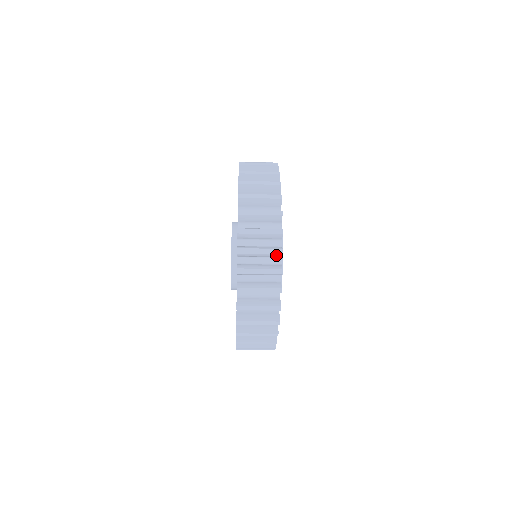
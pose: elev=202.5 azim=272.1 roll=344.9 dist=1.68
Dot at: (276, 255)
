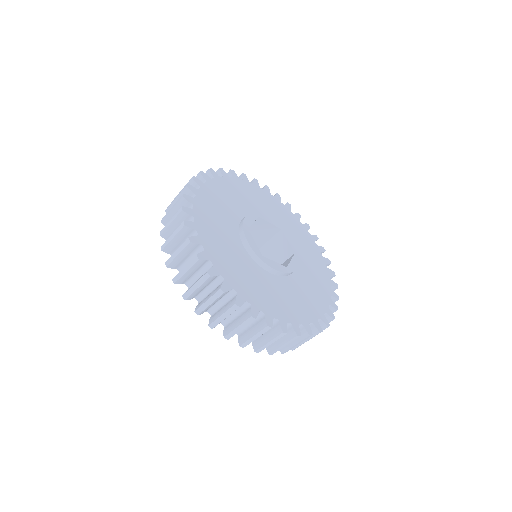
Dot at: (191, 184)
